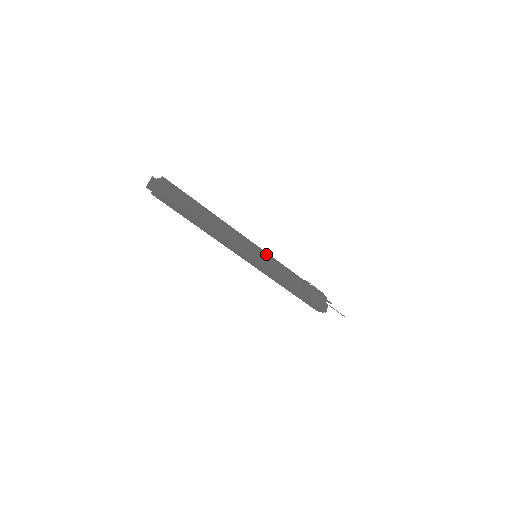
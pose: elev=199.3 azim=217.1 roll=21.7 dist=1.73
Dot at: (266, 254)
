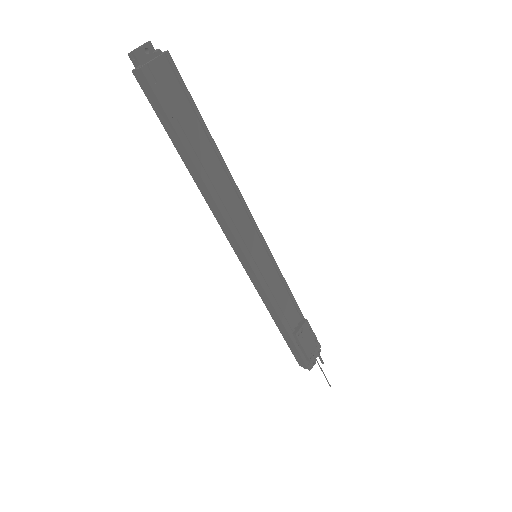
Dot at: (272, 259)
